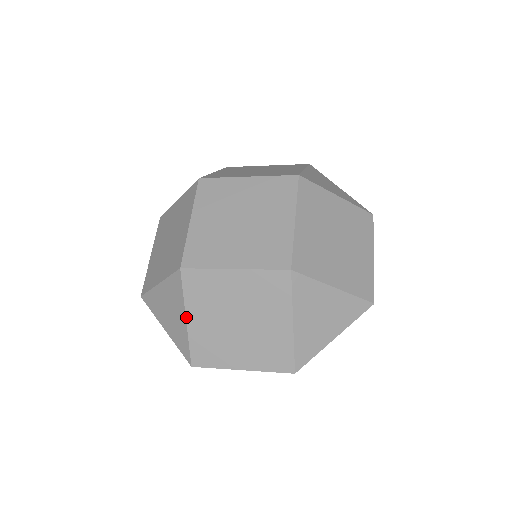
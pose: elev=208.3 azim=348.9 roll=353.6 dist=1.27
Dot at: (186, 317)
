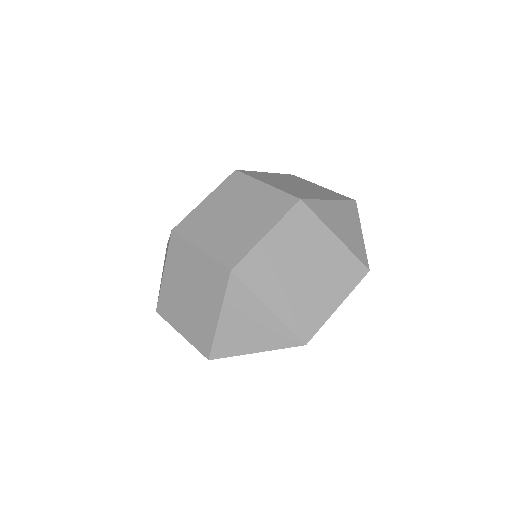
Dot at: (164, 270)
